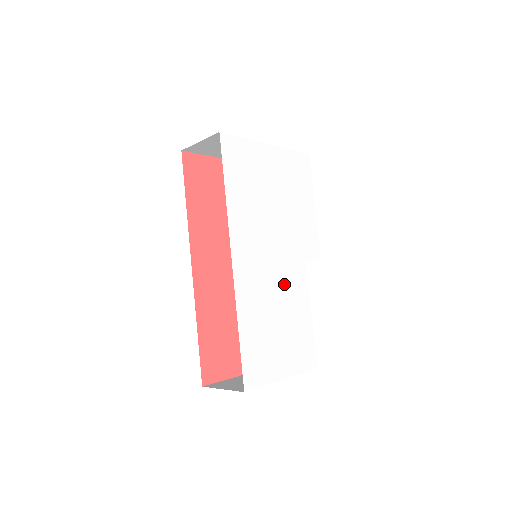
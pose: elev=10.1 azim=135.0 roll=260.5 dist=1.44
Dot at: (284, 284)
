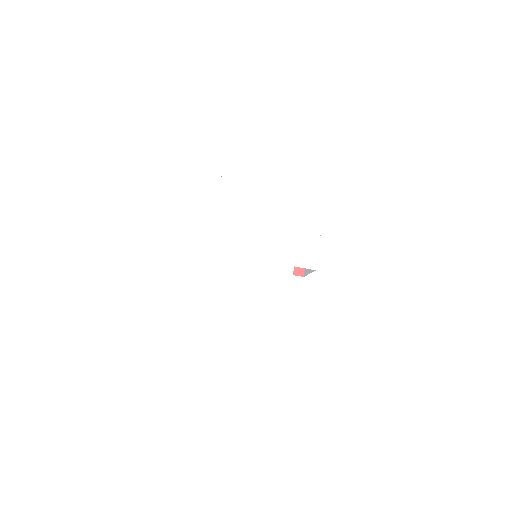
Dot at: (260, 278)
